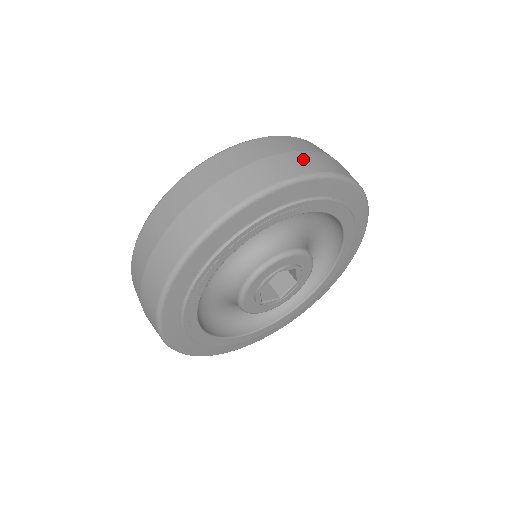
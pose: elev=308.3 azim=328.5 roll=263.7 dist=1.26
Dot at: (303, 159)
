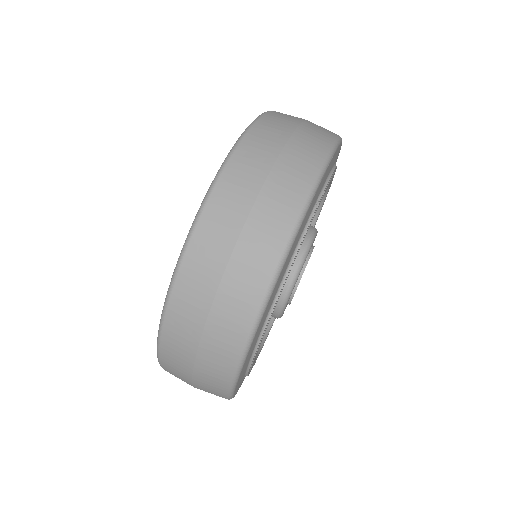
Dot at: occluded
